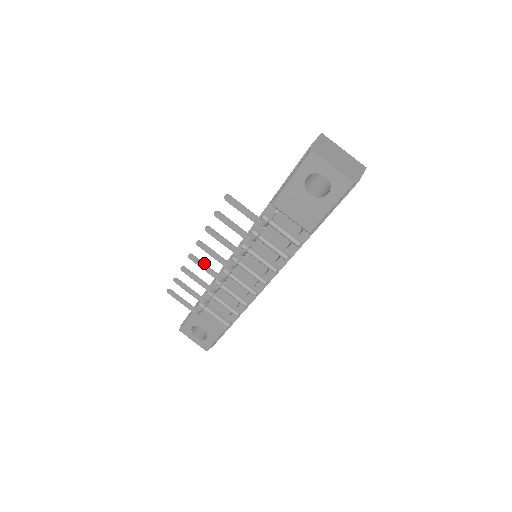
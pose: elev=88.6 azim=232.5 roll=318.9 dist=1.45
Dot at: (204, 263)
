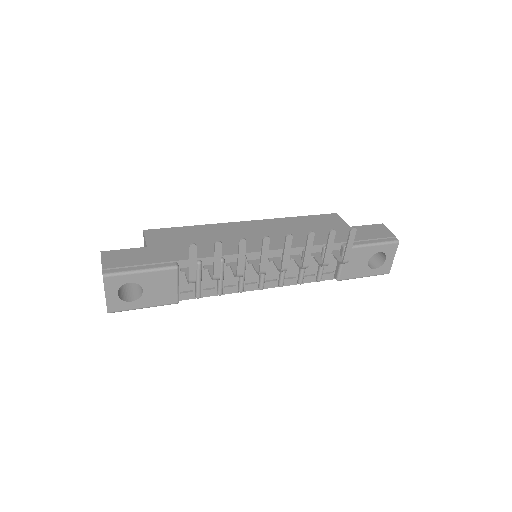
Dot at: occluded
